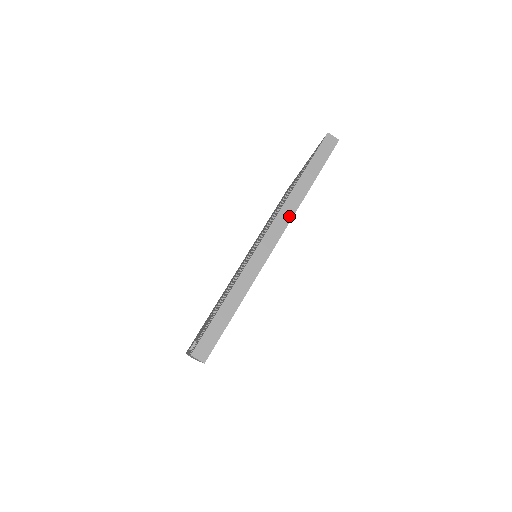
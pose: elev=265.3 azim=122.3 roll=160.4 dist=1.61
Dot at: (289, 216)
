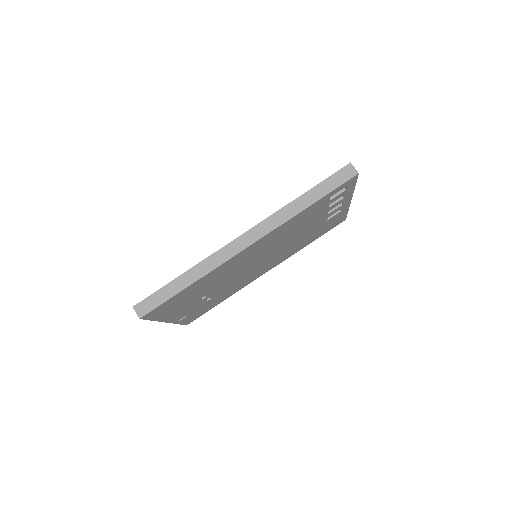
Dot at: (272, 227)
